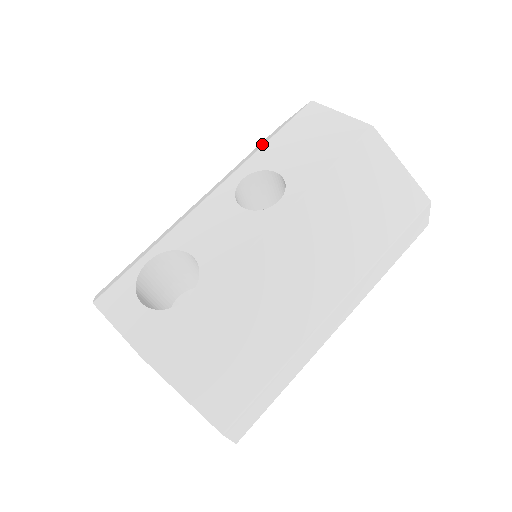
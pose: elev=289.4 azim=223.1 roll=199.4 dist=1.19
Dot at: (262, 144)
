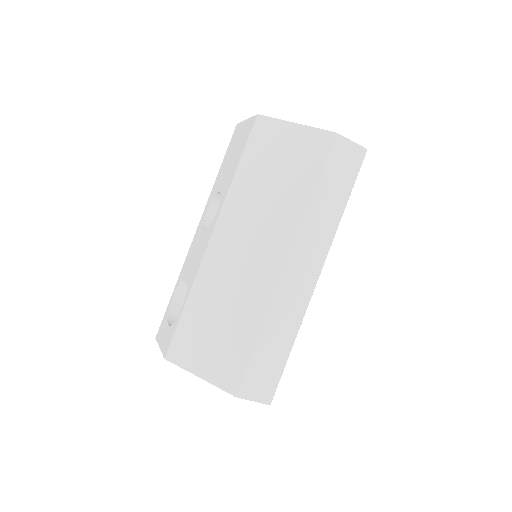
Dot at: occluded
